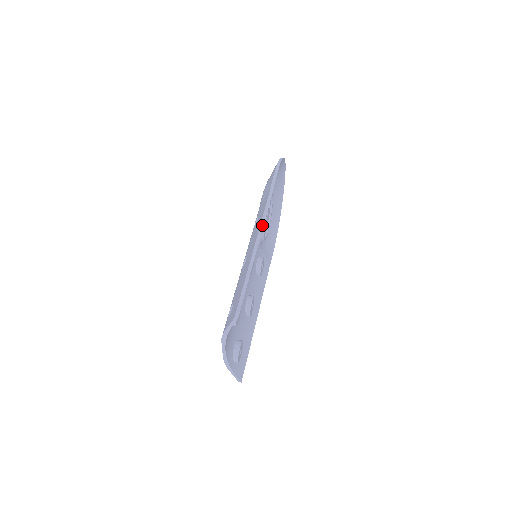
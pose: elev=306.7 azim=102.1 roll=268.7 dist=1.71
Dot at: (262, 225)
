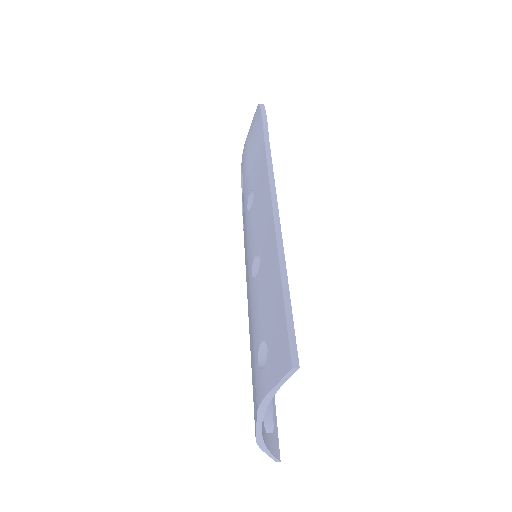
Dot at: (274, 197)
